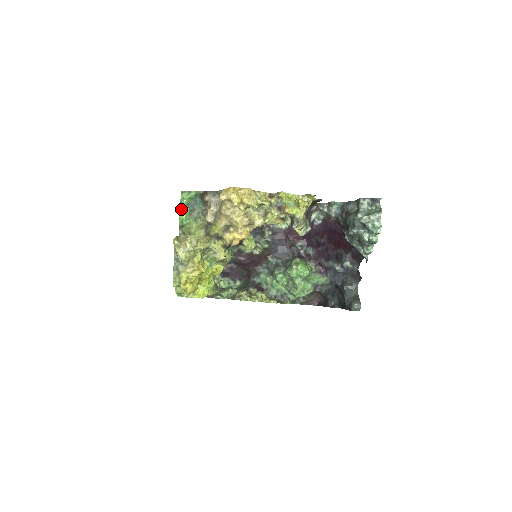
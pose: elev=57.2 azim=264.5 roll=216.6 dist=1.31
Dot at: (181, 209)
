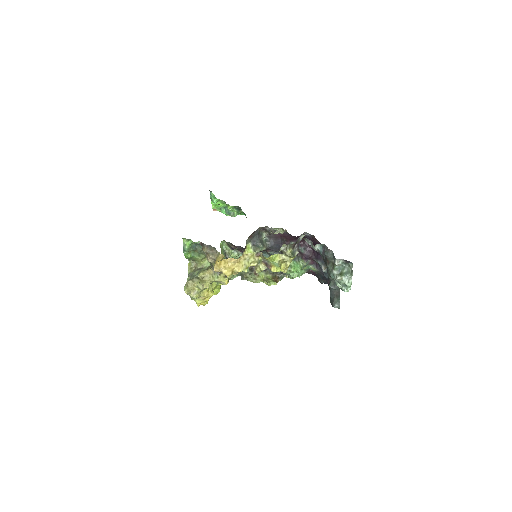
Dot at: (185, 253)
